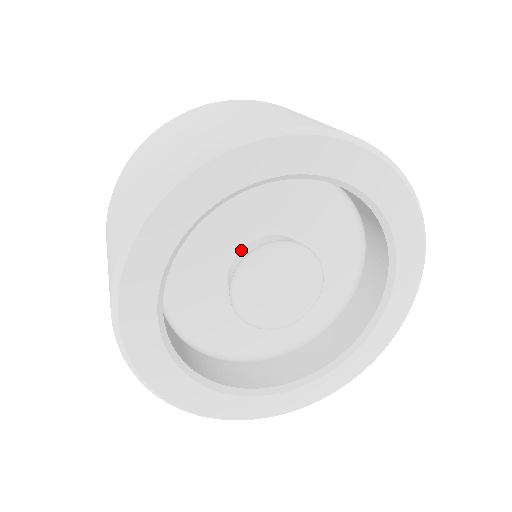
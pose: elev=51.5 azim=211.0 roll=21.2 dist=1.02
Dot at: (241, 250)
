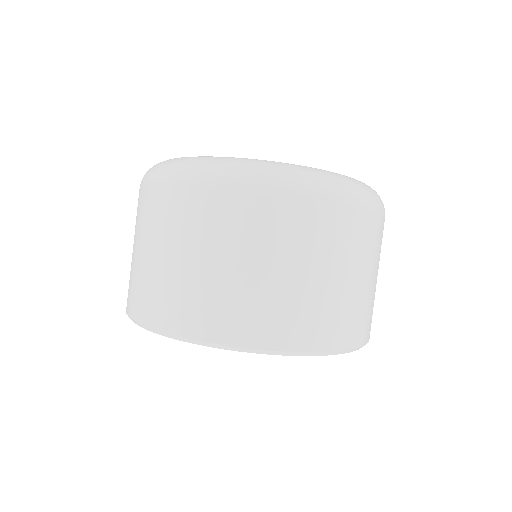
Dot at: occluded
